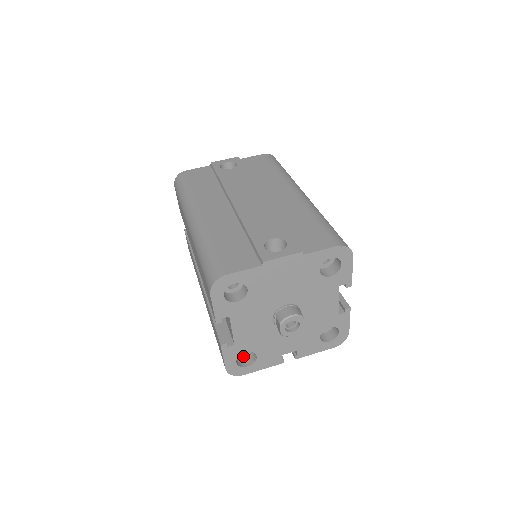
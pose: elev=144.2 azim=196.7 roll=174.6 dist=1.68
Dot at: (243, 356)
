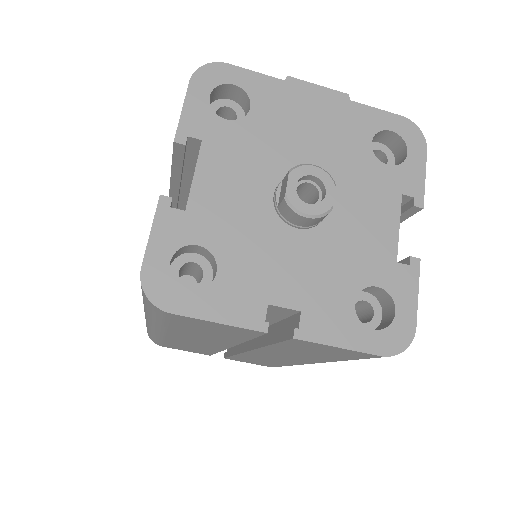
Dot at: occluded
